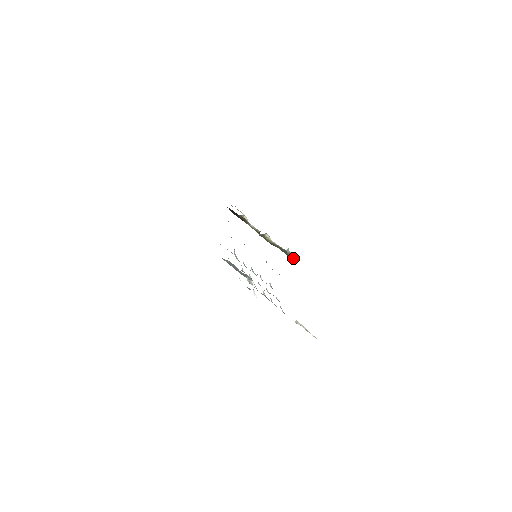
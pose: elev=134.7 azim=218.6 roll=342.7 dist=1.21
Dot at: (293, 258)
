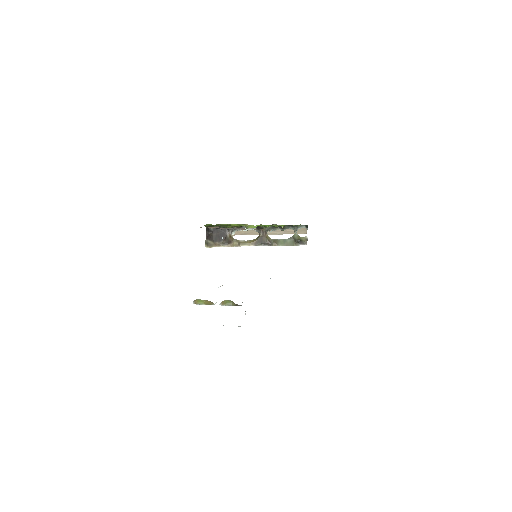
Dot at: (302, 238)
